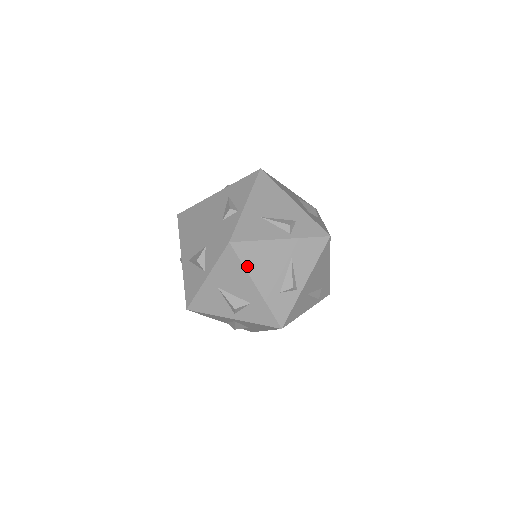
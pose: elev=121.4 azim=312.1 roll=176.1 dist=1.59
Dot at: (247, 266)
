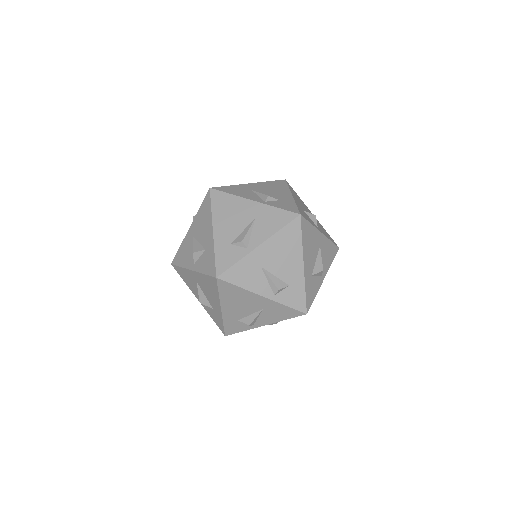
Dot at: (222, 296)
